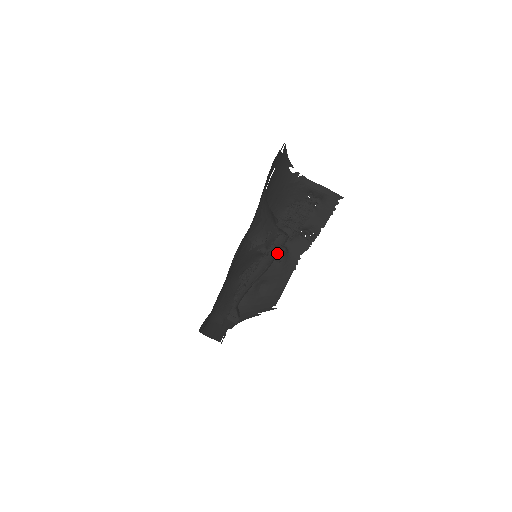
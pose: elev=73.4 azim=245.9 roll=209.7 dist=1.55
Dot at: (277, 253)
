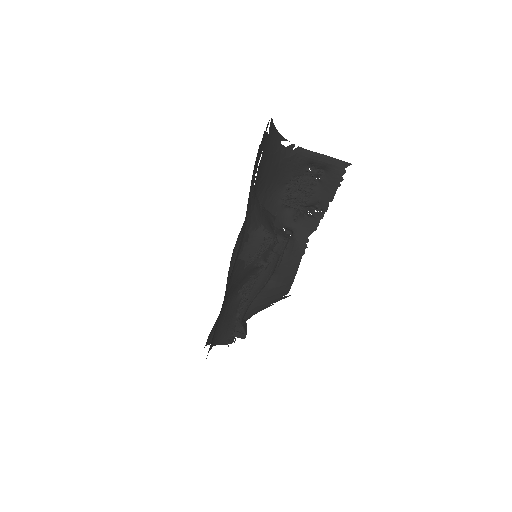
Dot at: (278, 260)
